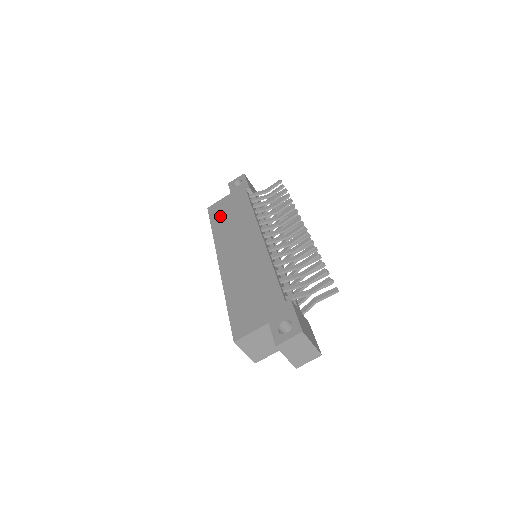
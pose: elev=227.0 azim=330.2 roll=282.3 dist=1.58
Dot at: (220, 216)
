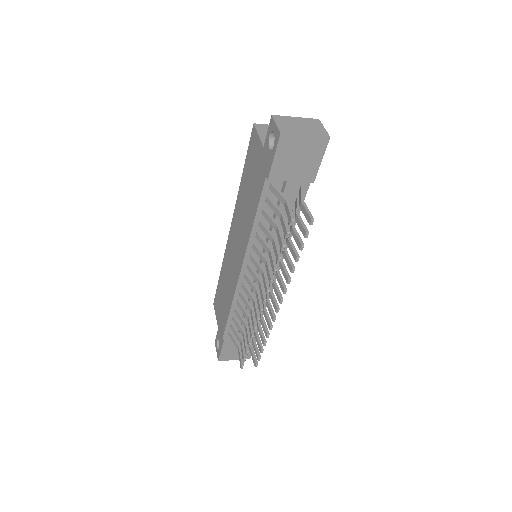
Dot at: (248, 170)
